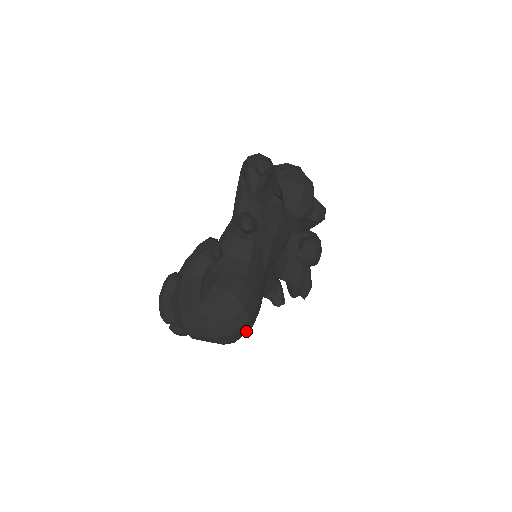
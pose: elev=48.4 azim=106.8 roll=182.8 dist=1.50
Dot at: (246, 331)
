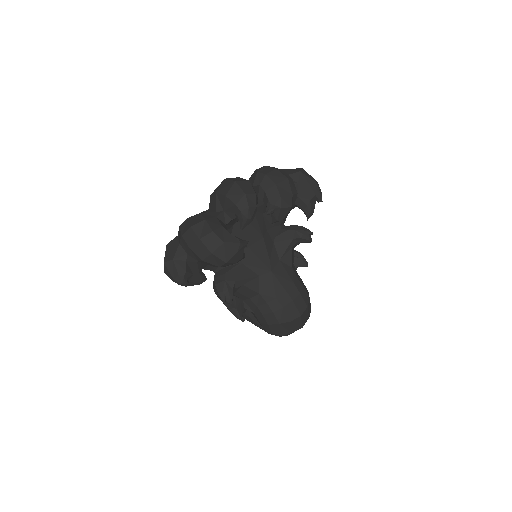
Dot at: (308, 308)
